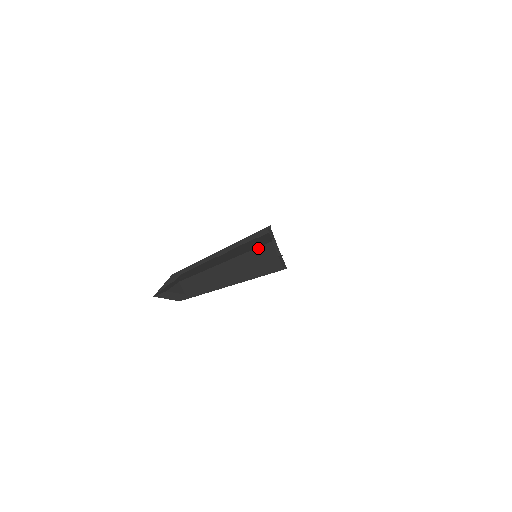
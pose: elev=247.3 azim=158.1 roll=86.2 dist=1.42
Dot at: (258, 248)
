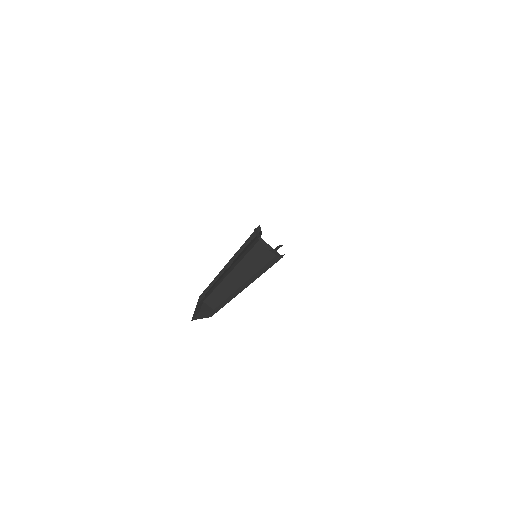
Dot at: (251, 250)
